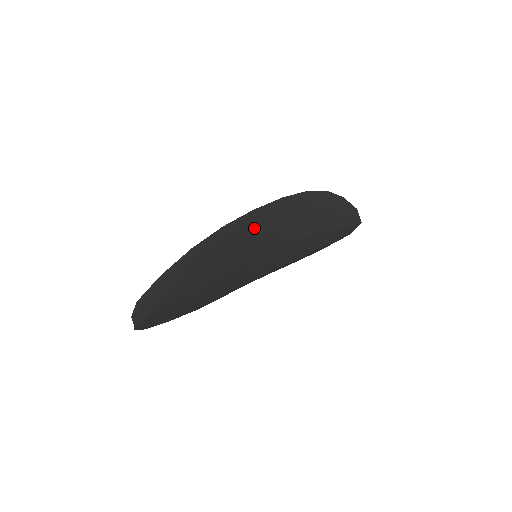
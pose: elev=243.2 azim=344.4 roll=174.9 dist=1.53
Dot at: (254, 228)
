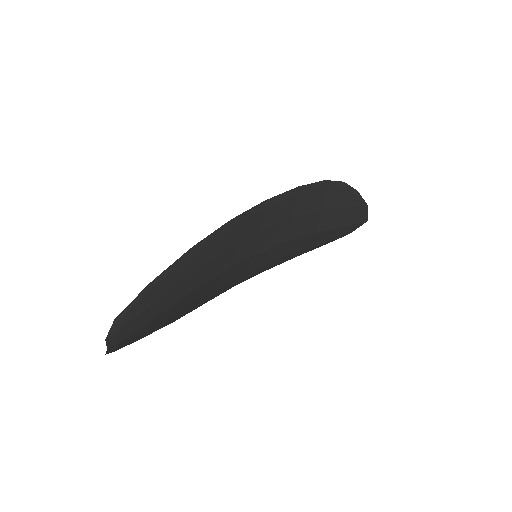
Dot at: (262, 222)
